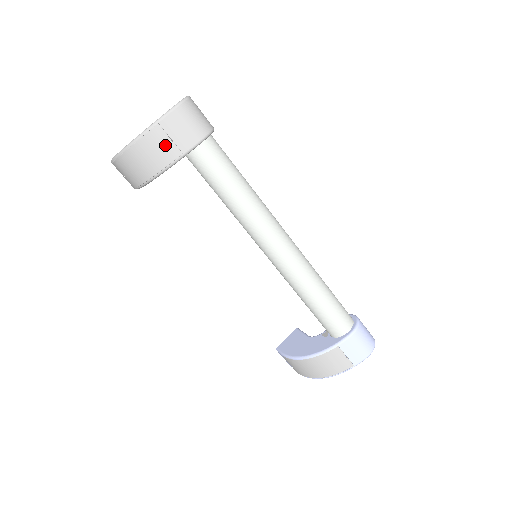
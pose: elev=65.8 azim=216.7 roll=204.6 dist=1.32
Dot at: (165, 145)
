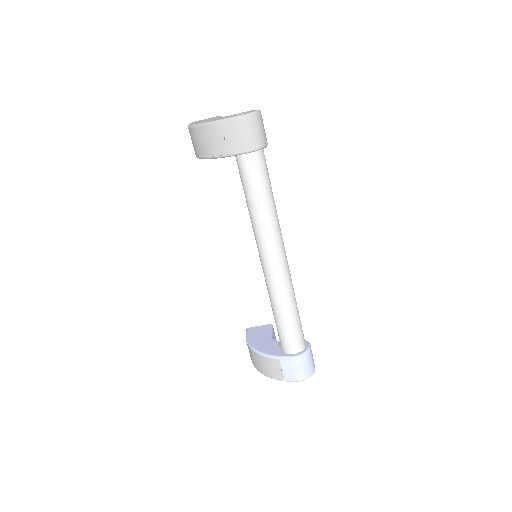
Dot at: (219, 141)
